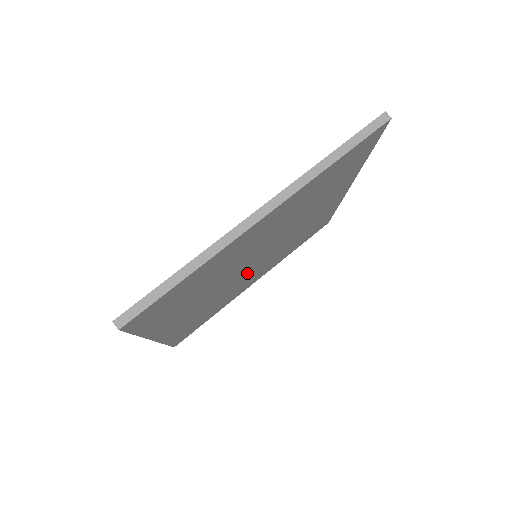
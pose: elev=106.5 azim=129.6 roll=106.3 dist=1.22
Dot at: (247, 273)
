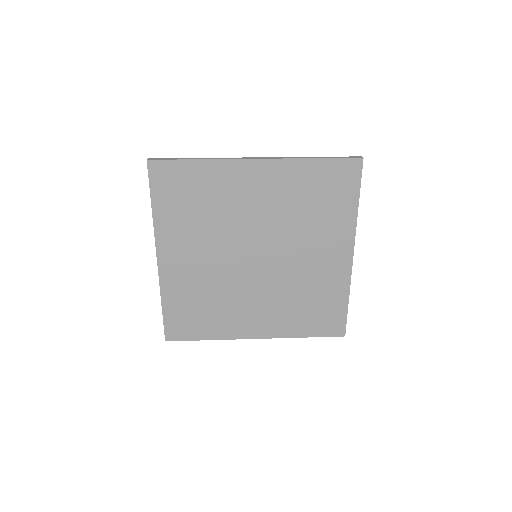
Dot at: (246, 278)
